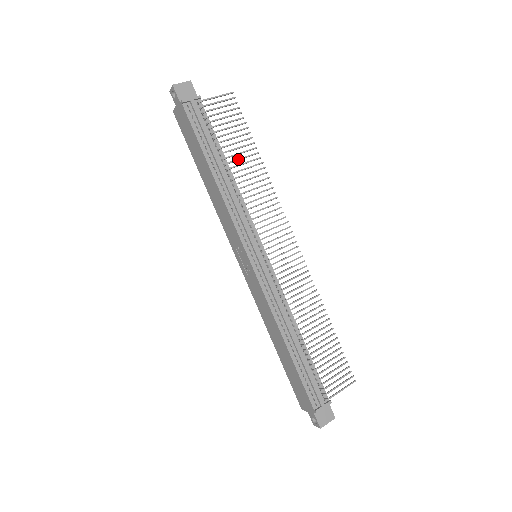
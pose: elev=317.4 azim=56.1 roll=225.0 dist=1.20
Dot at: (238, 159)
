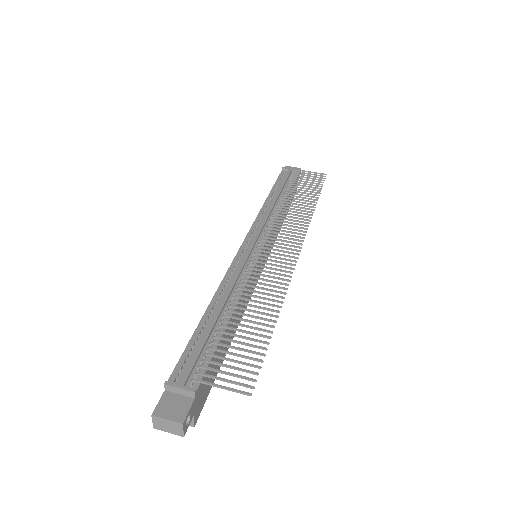
Dot at: (295, 196)
